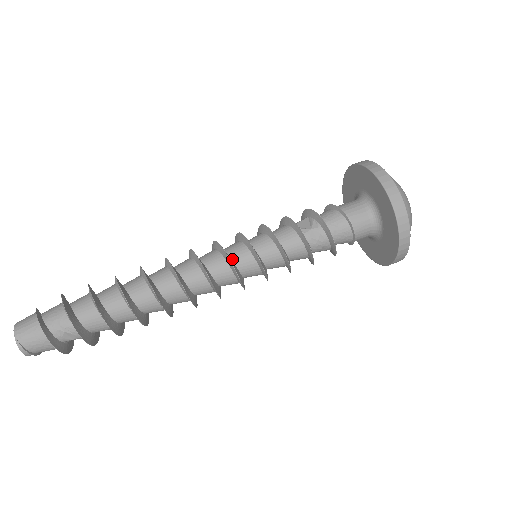
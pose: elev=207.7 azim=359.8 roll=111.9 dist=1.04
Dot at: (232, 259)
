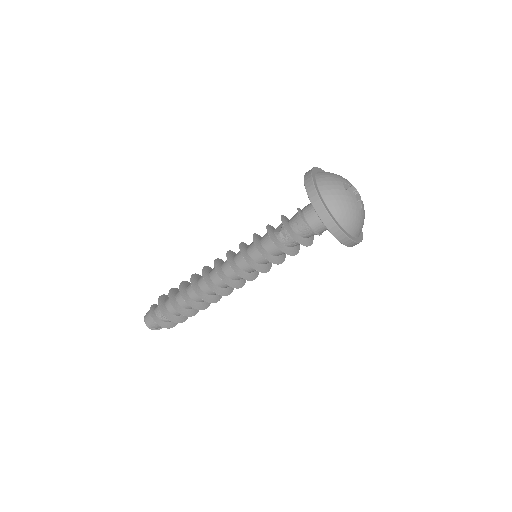
Dot at: (235, 262)
